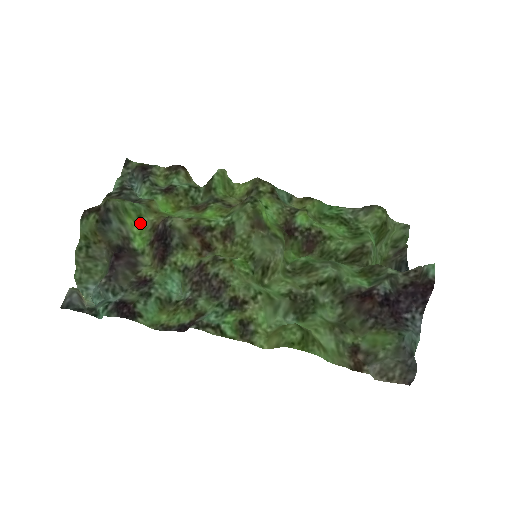
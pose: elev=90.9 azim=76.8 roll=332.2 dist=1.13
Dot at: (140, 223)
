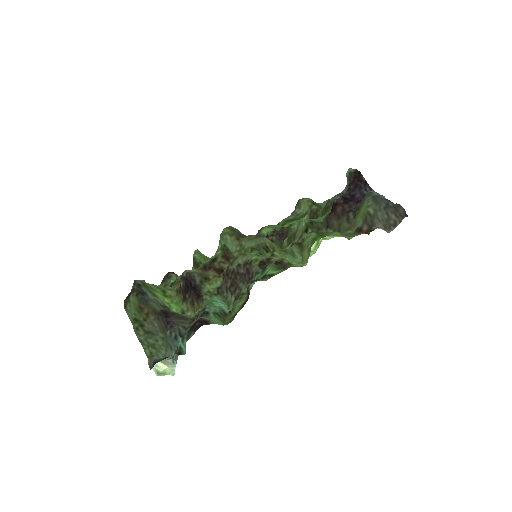
Dot at: (167, 295)
